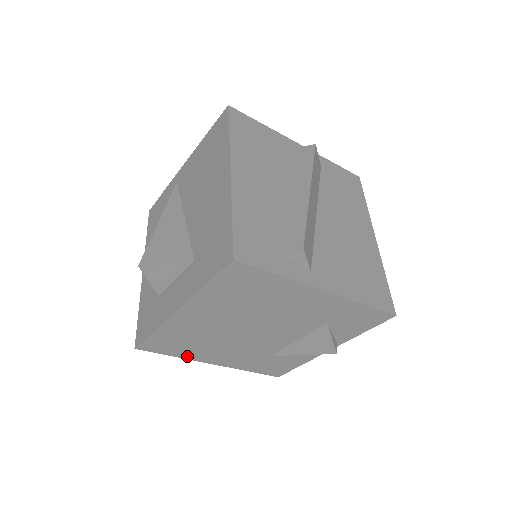
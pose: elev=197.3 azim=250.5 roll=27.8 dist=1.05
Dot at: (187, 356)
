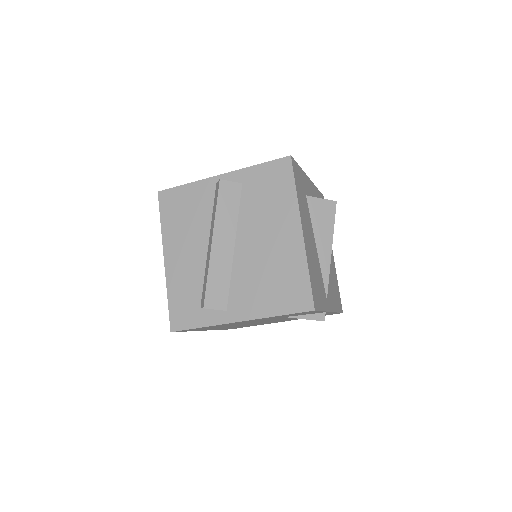
Dot at: (261, 324)
